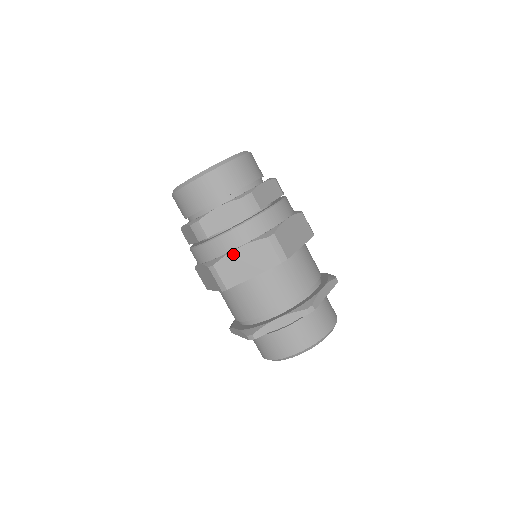
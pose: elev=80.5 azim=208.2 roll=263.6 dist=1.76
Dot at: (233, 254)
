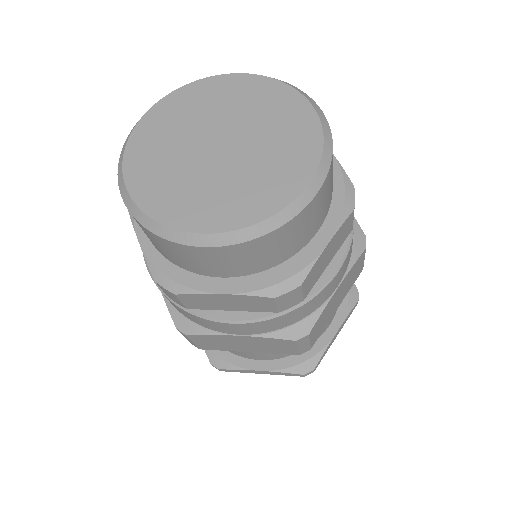
Dot at: occluded
